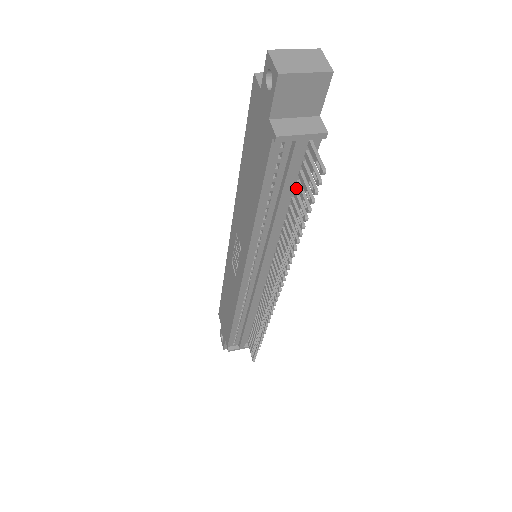
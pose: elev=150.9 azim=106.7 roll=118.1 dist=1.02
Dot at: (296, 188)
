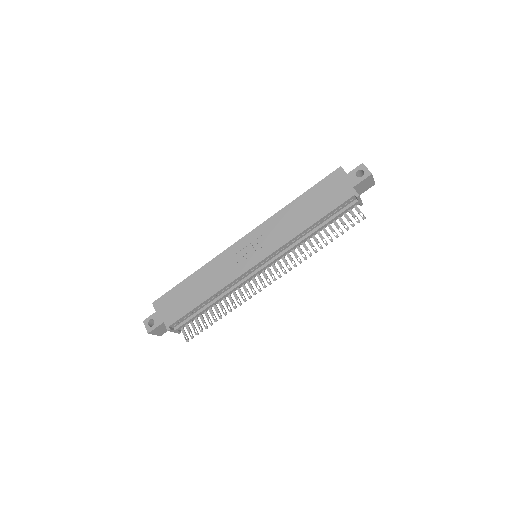
Dot at: occluded
